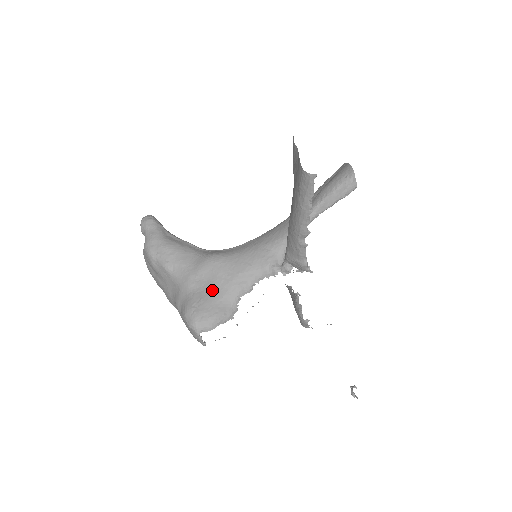
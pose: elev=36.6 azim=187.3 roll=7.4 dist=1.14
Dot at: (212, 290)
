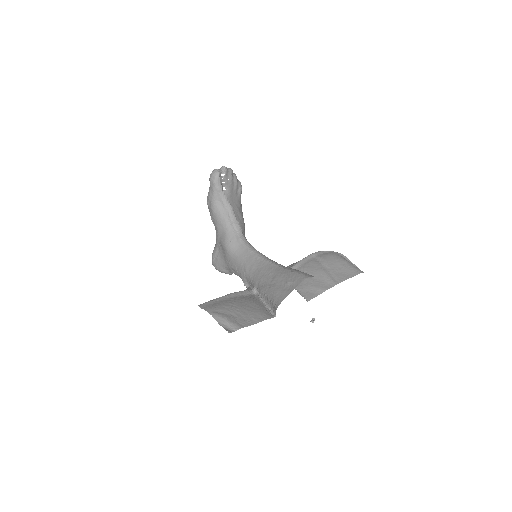
Dot at: (222, 259)
